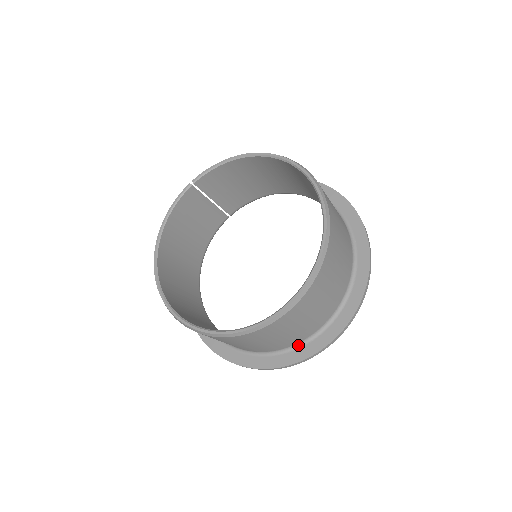
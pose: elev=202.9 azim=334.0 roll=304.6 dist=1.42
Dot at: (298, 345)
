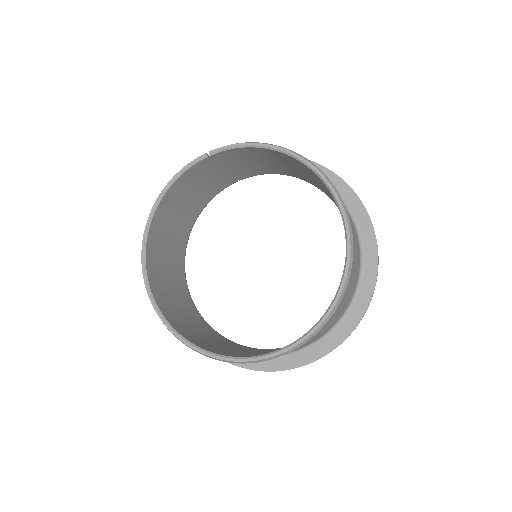
Dot at: occluded
